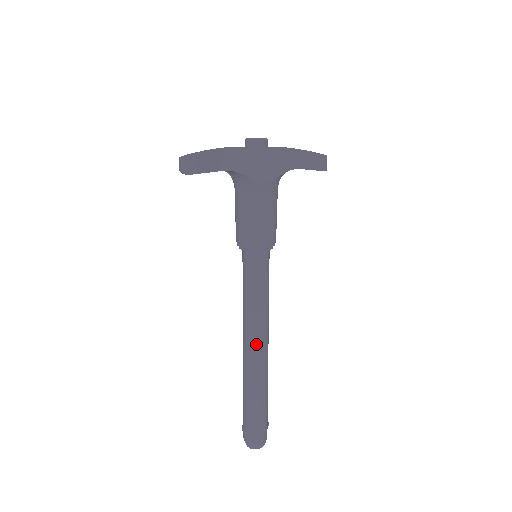
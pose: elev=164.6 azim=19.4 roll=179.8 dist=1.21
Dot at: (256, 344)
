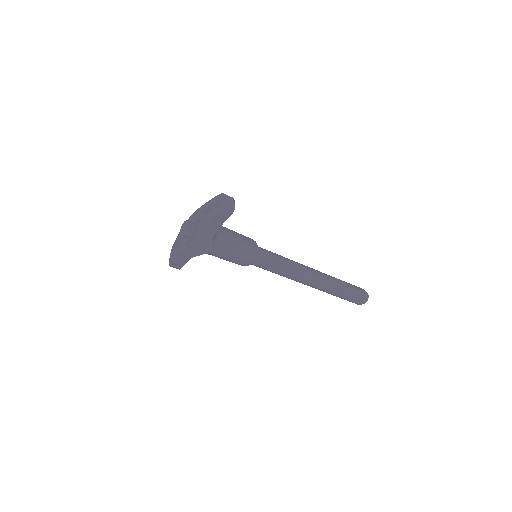
Dot at: (304, 283)
